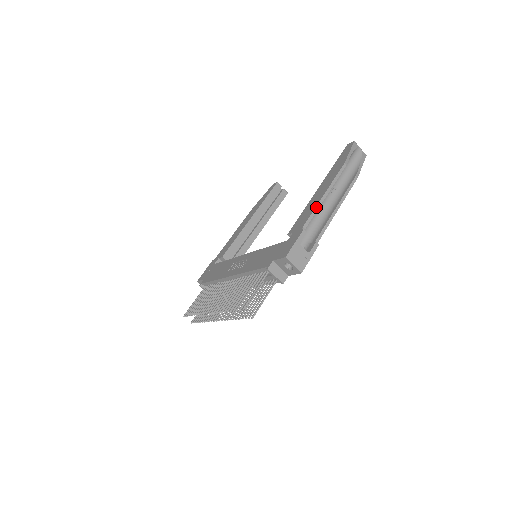
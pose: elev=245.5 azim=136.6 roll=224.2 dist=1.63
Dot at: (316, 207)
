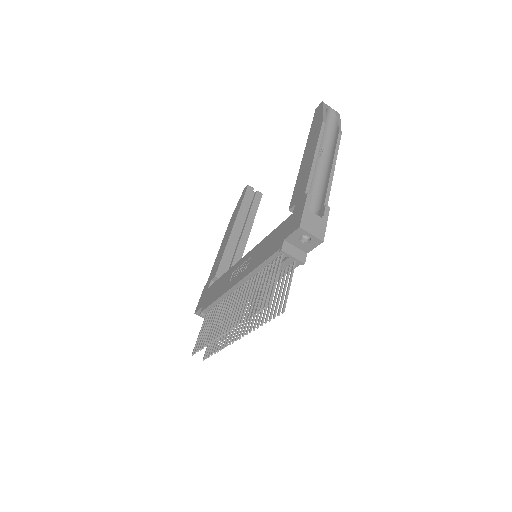
Dot at: (311, 169)
